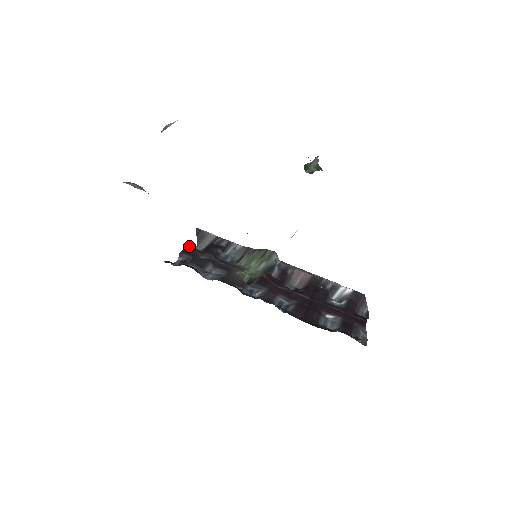
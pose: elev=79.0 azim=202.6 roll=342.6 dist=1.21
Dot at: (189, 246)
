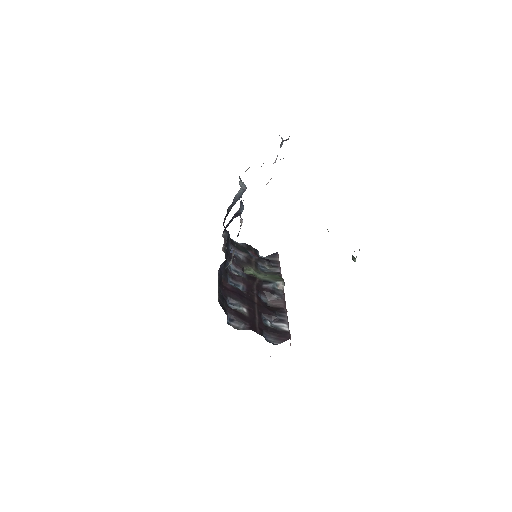
Dot at: occluded
